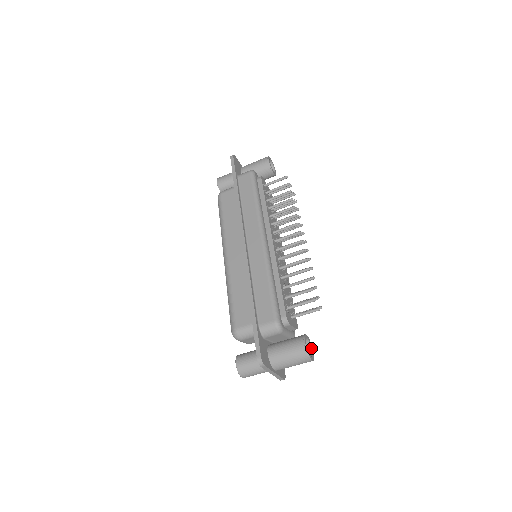
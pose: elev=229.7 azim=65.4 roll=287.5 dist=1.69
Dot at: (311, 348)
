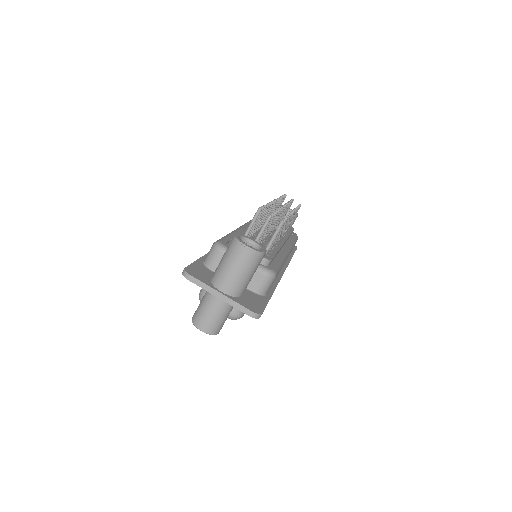
Dot at: (261, 249)
